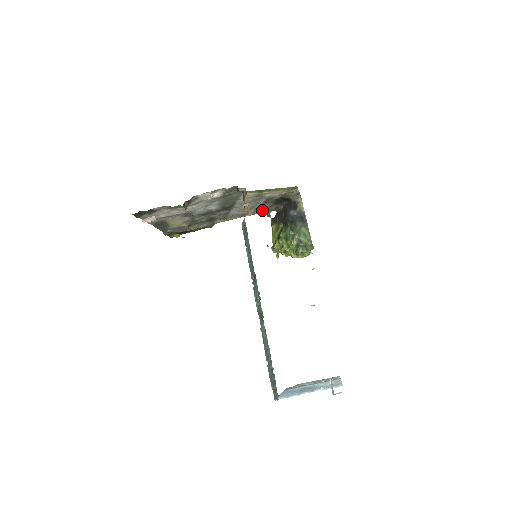
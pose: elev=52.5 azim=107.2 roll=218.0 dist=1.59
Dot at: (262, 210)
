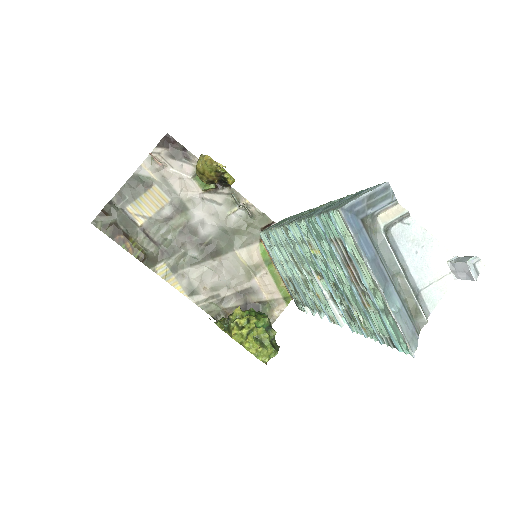
Dot at: (214, 307)
